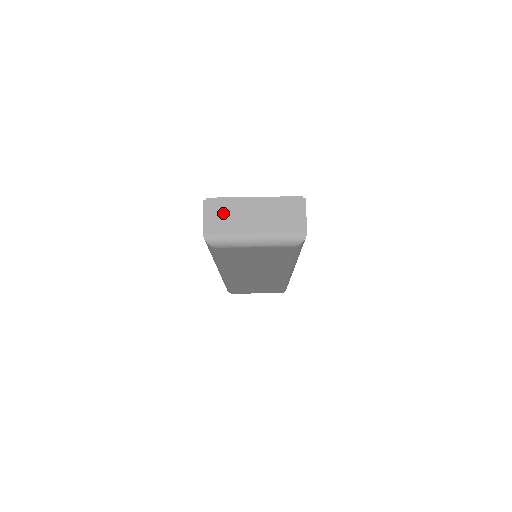
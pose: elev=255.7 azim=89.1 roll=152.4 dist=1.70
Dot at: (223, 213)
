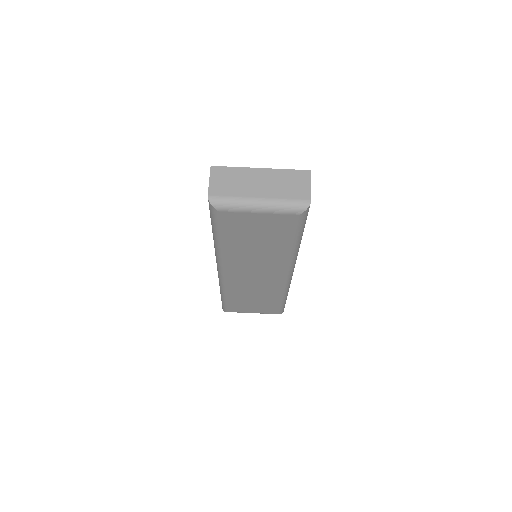
Dot at: (229, 178)
